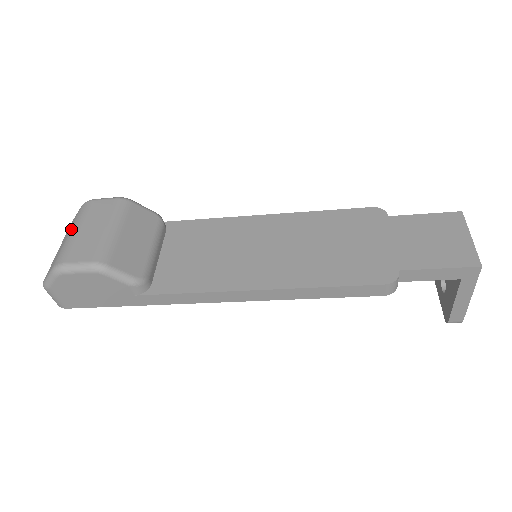
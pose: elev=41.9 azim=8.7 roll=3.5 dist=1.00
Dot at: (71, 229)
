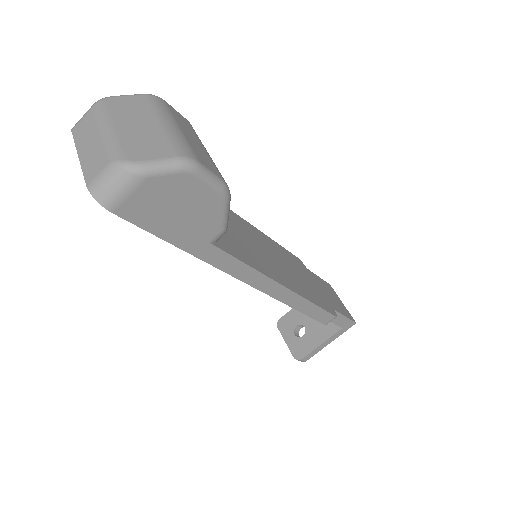
Dot at: (165, 119)
